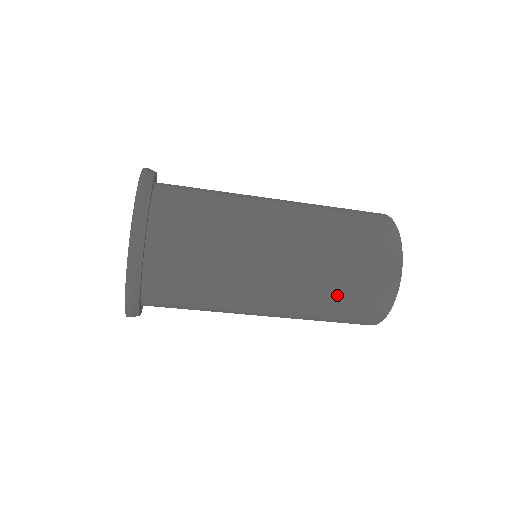
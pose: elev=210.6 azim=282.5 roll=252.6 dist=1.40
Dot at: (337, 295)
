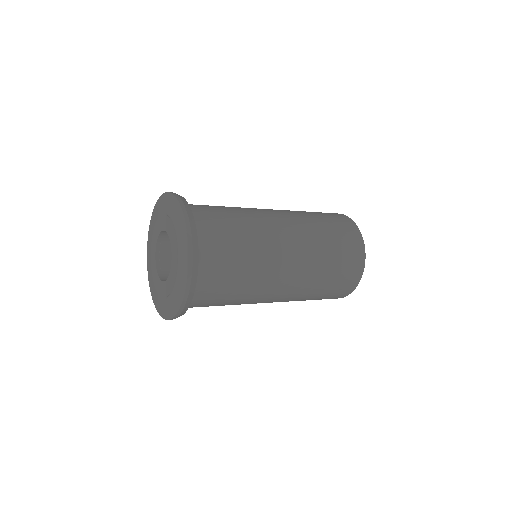
Dot at: (322, 288)
